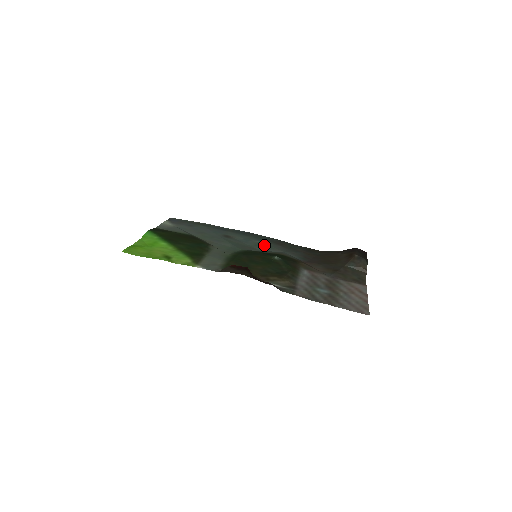
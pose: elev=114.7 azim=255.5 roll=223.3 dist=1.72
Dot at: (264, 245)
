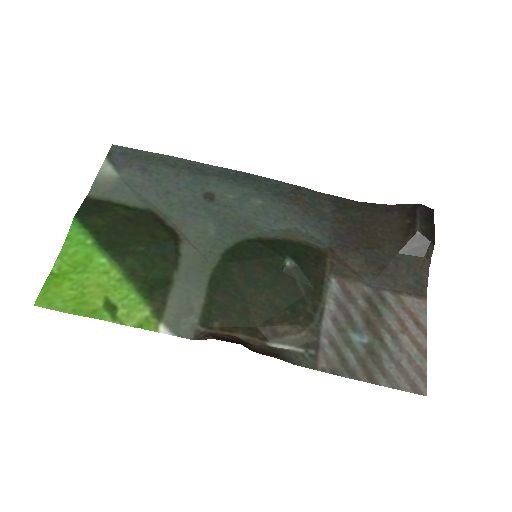
Dot at: (269, 212)
